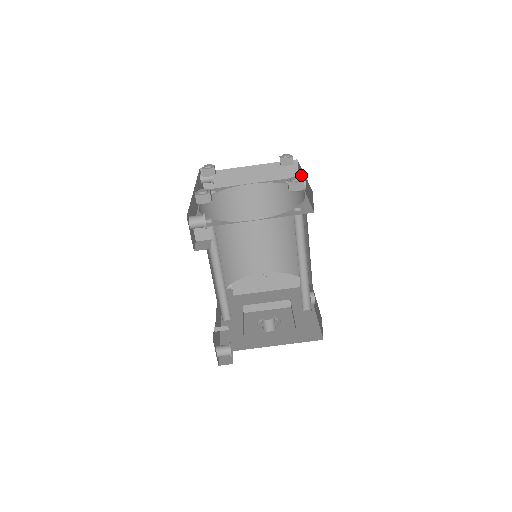
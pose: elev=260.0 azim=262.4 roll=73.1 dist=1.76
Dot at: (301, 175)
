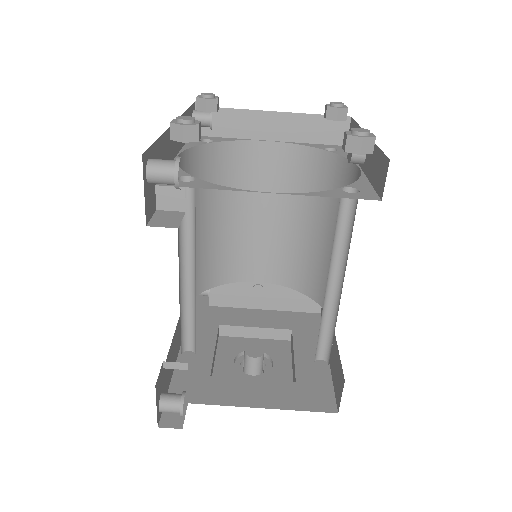
Dot at: occluded
